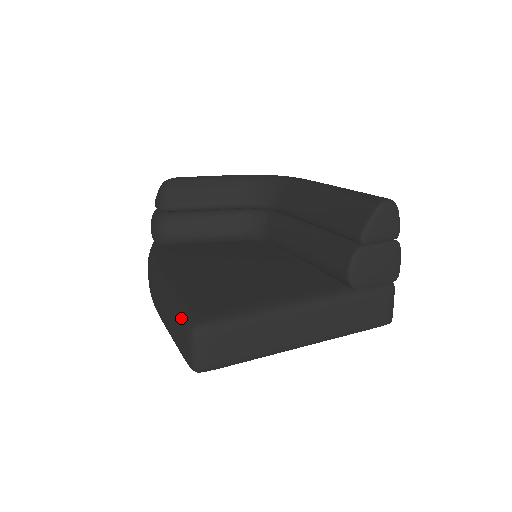
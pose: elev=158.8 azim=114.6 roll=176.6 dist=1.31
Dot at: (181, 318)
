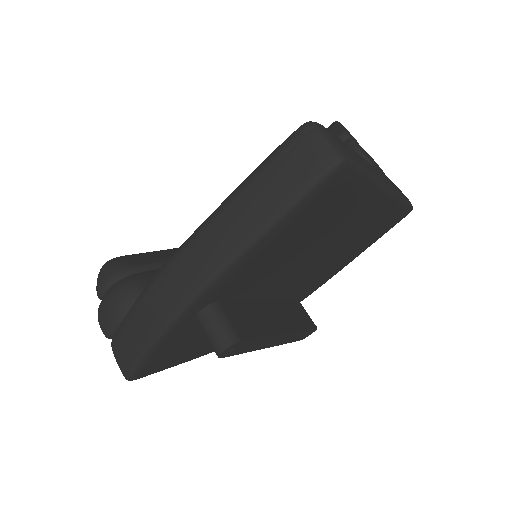
Dot at: (279, 148)
